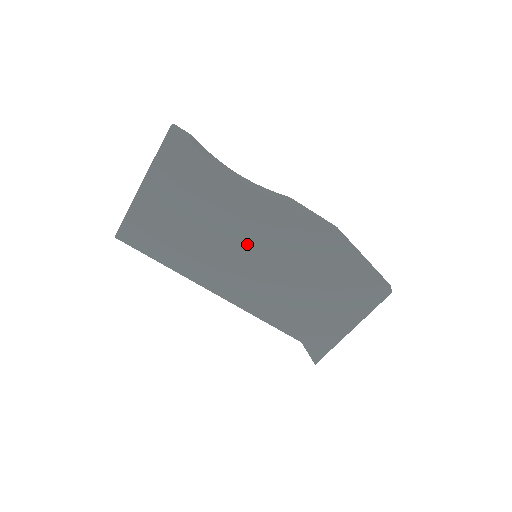
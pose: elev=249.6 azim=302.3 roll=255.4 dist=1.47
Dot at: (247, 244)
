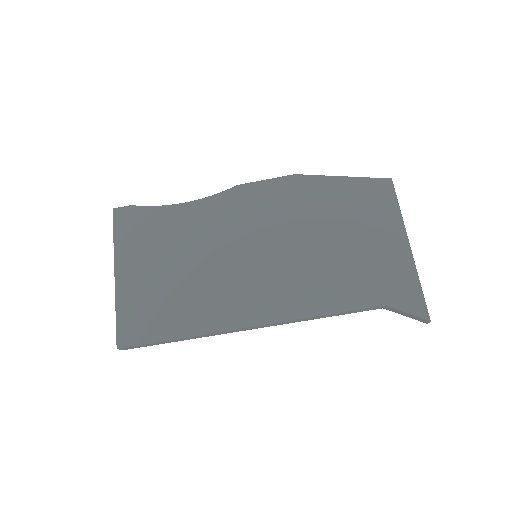
Dot at: (236, 247)
